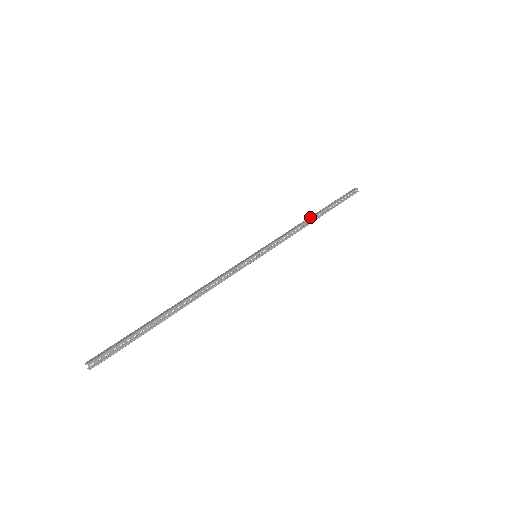
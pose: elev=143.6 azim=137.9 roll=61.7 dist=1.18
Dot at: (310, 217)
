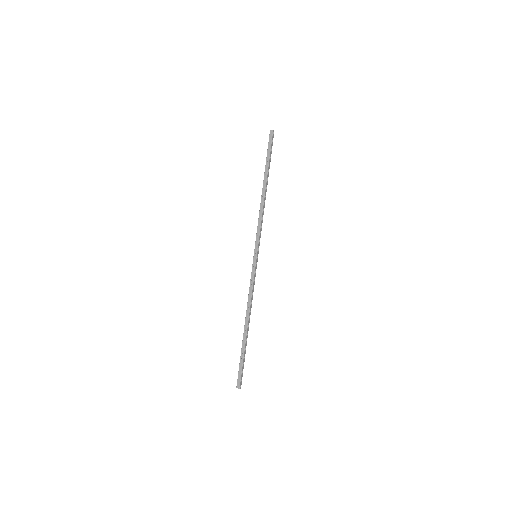
Dot at: (263, 193)
